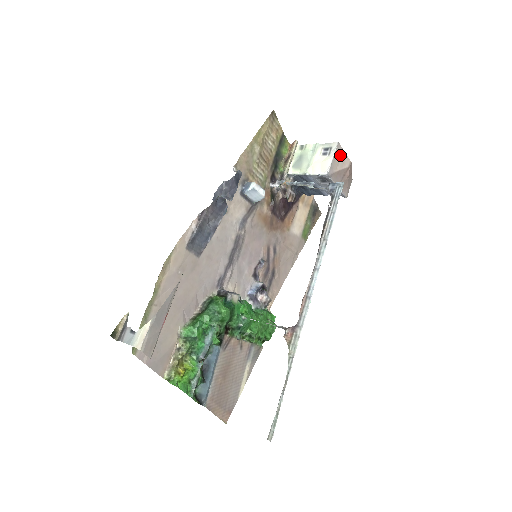
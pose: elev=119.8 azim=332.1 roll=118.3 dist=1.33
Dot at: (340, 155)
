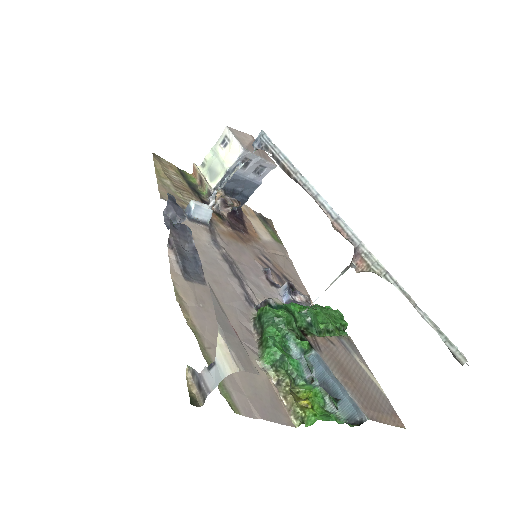
Dot at: (238, 134)
